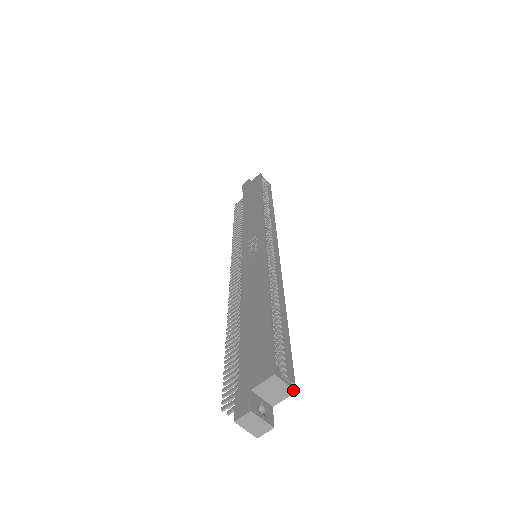
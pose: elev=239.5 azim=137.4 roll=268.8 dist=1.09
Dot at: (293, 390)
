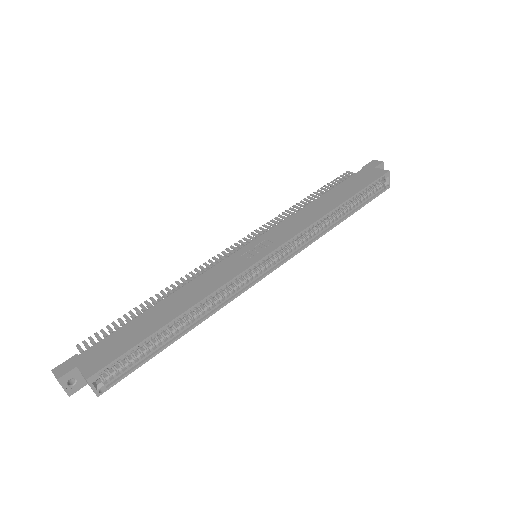
Dot at: (96, 395)
